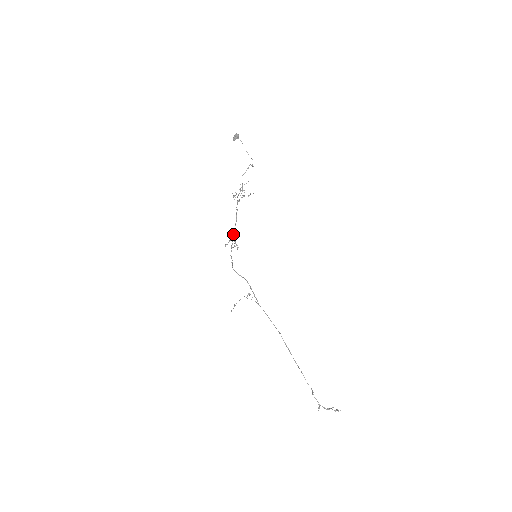
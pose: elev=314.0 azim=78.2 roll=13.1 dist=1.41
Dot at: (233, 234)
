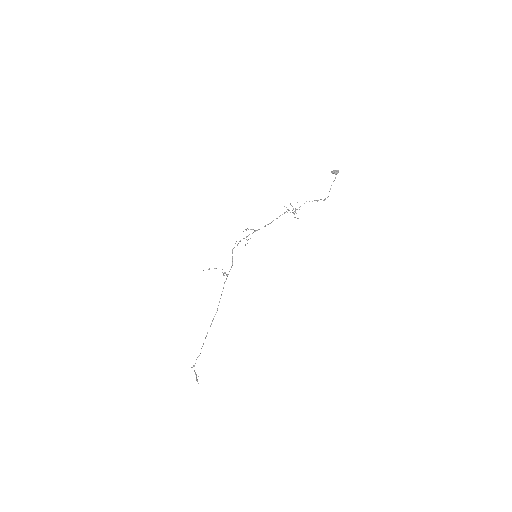
Dot at: (258, 229)
